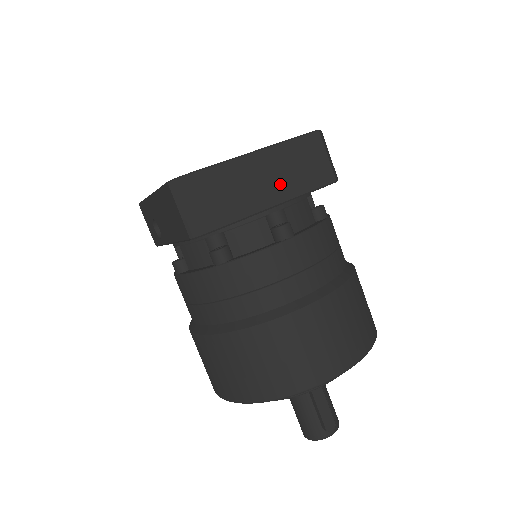
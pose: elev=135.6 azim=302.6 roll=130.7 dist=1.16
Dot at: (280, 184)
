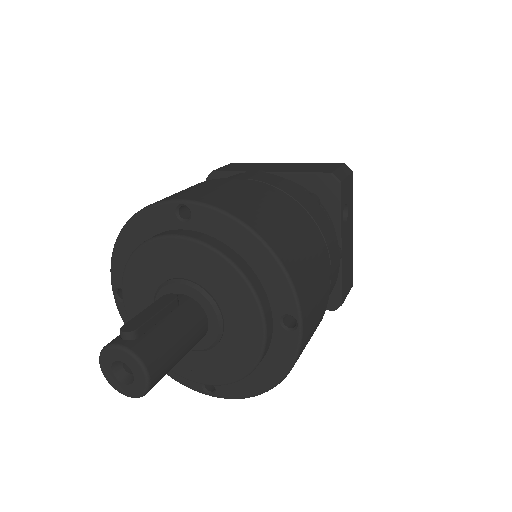
Dot at: (285, 169)
